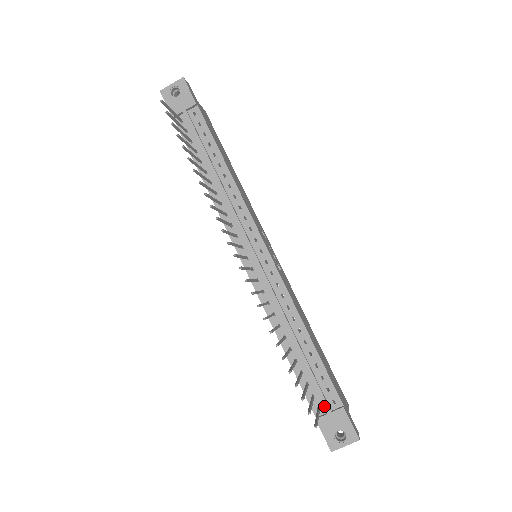
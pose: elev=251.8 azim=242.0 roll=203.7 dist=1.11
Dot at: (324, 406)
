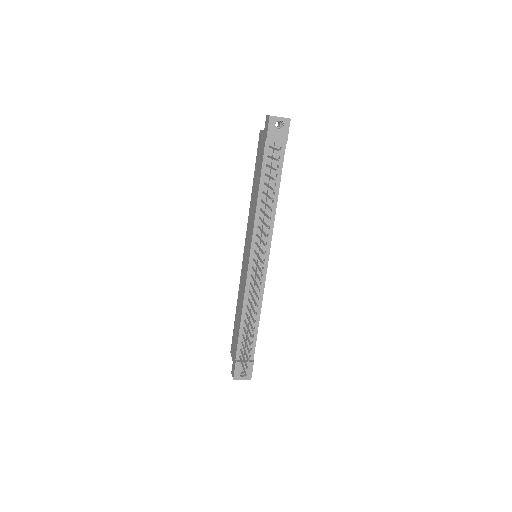
Dot at: occluded
